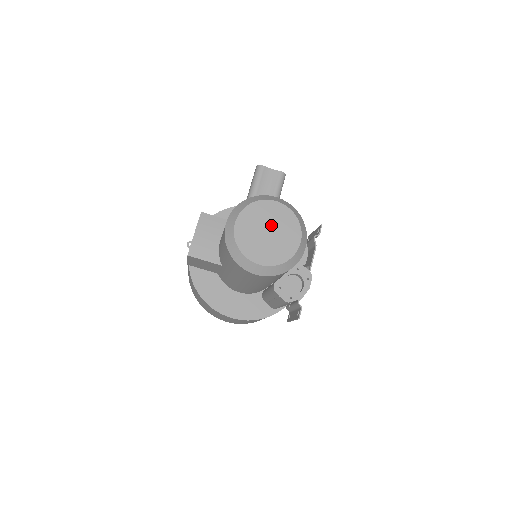
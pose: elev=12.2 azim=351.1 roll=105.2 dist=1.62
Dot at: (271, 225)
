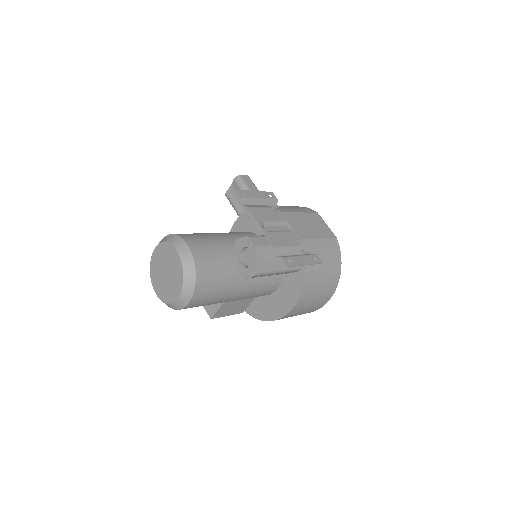
Dot at: (163, 267)
